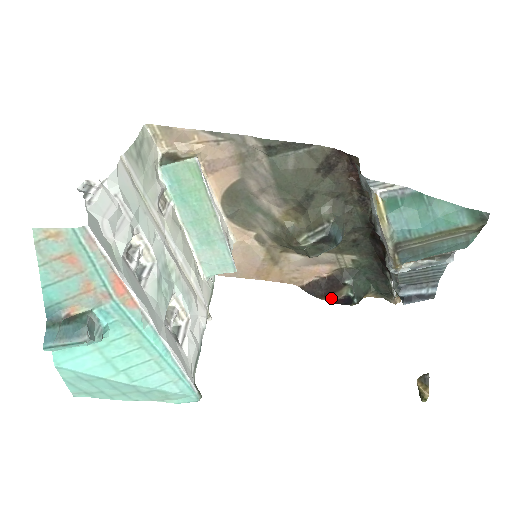
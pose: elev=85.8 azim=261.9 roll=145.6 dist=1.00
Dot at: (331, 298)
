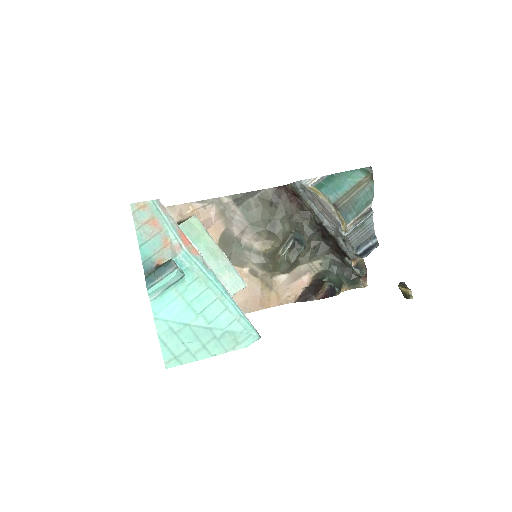
Dot at: (320, 295)
